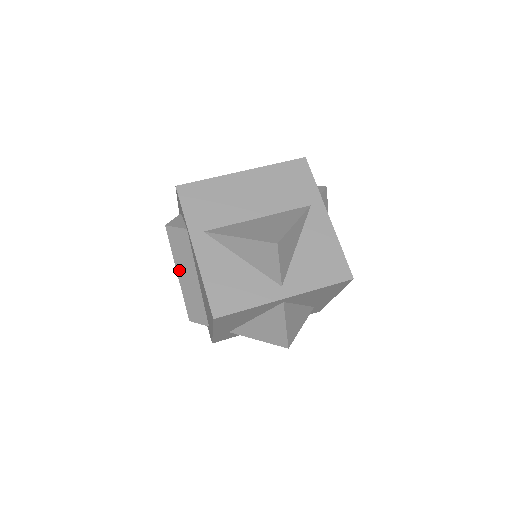
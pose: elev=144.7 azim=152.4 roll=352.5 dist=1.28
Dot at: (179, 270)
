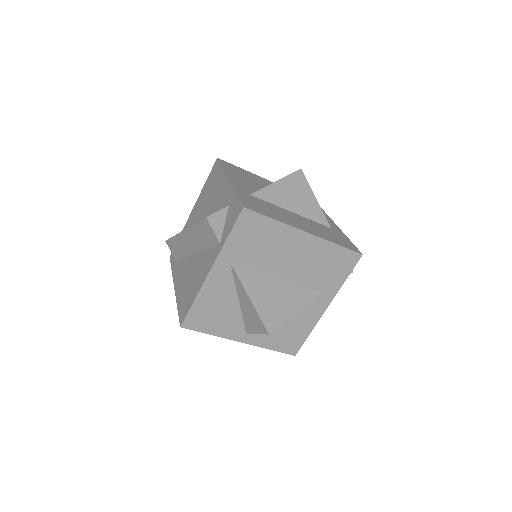
Dot at: (188, 232)
